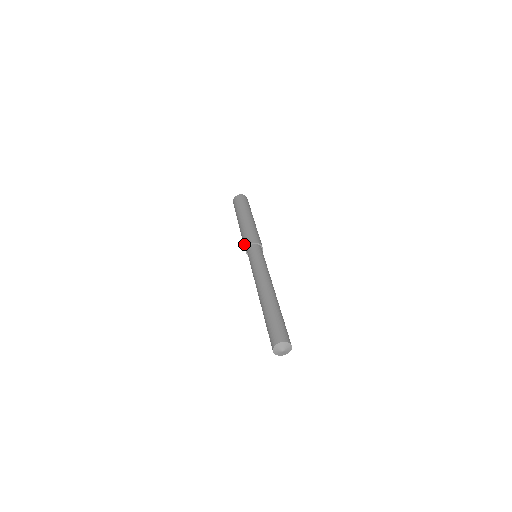
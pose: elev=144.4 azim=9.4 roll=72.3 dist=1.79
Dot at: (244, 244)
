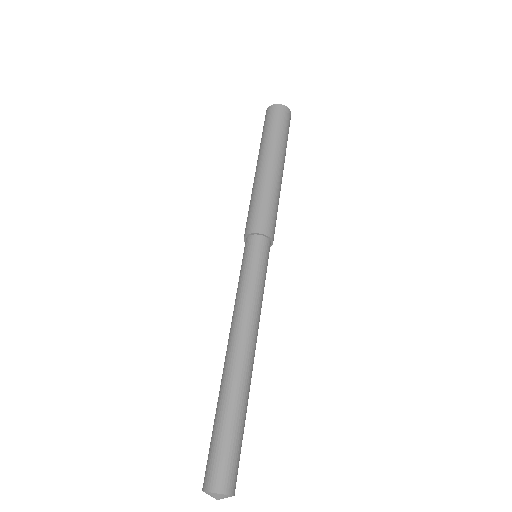
Dot at: (248, 221)
